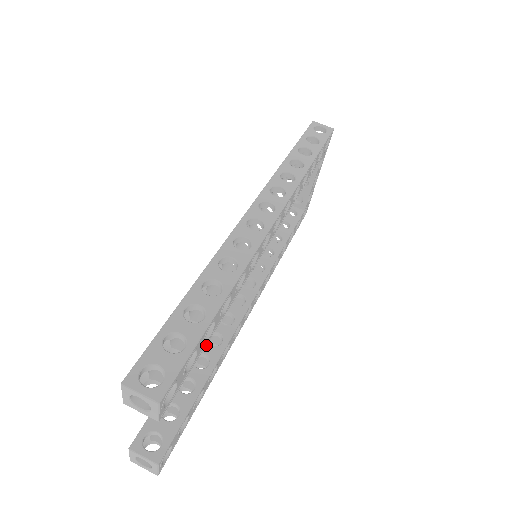
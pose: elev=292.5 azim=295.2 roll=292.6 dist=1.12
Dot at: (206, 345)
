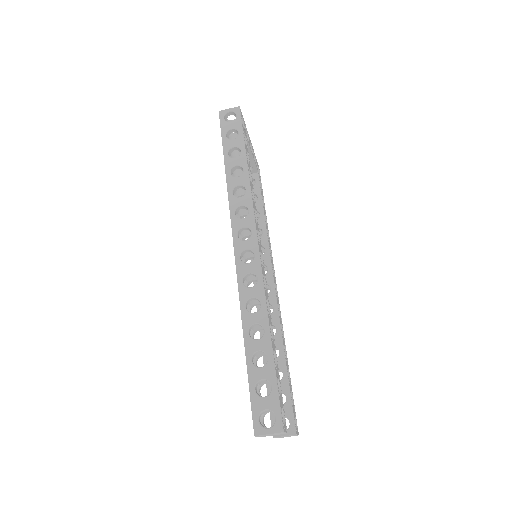
Dot at: occluded
